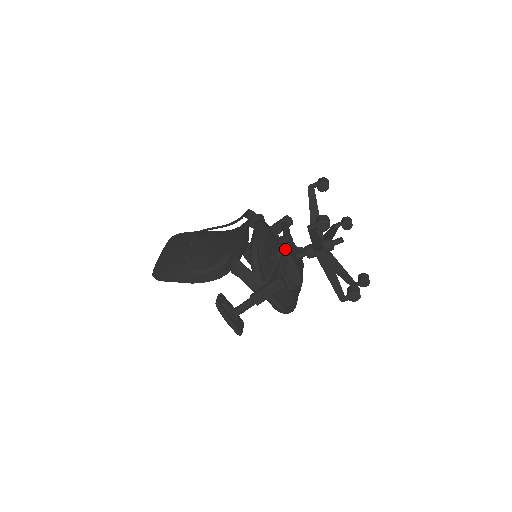
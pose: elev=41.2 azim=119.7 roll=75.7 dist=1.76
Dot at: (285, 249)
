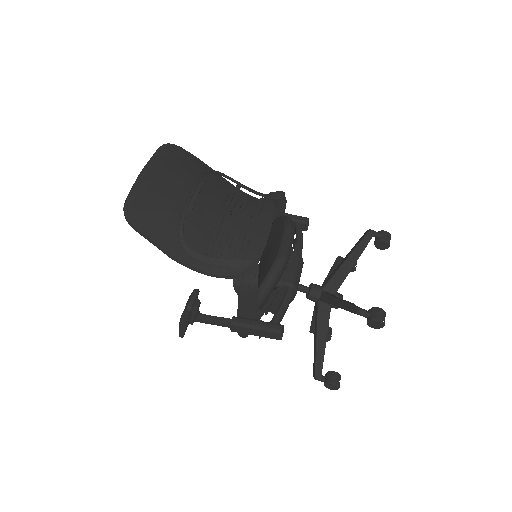
Dot at: (297, 281)
